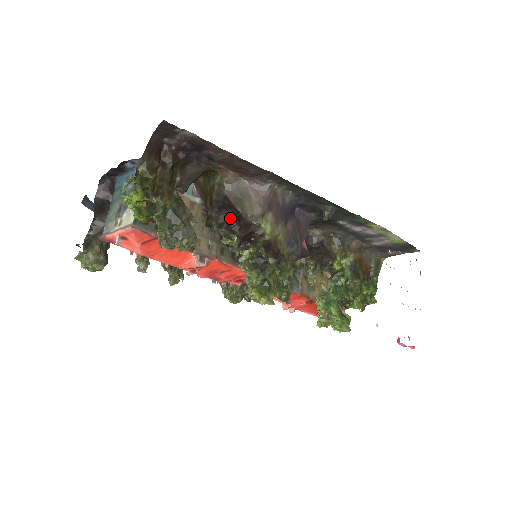
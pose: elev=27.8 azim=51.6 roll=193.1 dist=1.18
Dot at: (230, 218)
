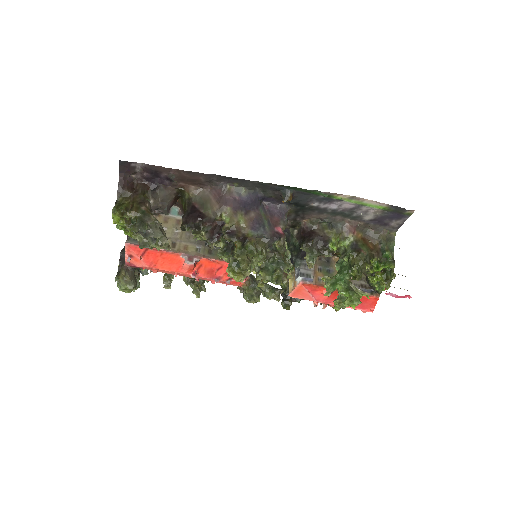
Dot at: (195, 218)
